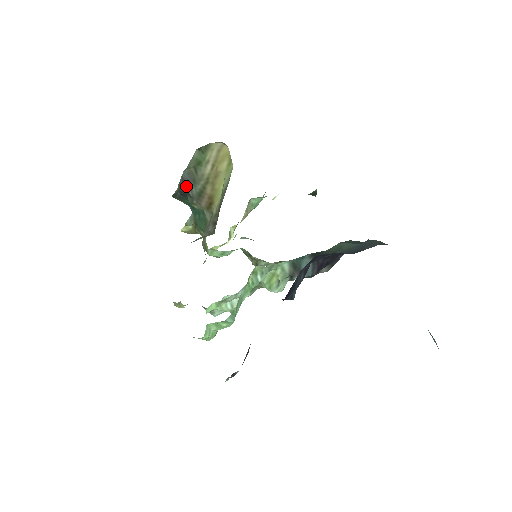
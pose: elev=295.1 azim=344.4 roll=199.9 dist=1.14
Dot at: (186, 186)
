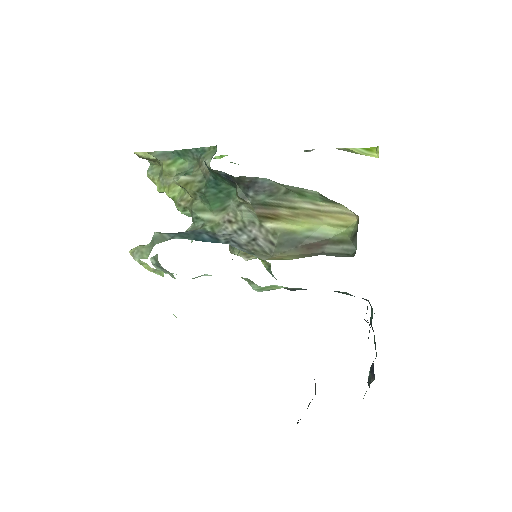
Dot at: (253, 186)
